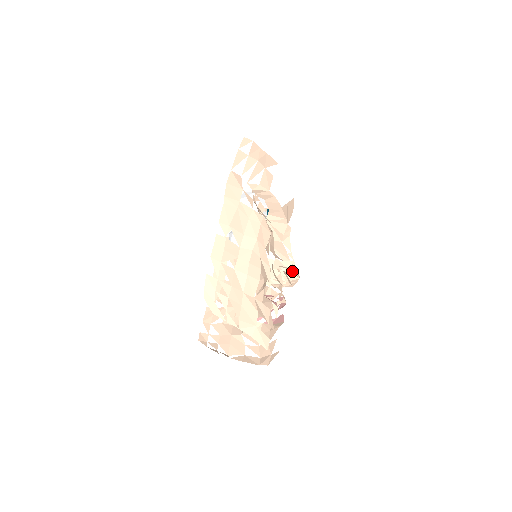
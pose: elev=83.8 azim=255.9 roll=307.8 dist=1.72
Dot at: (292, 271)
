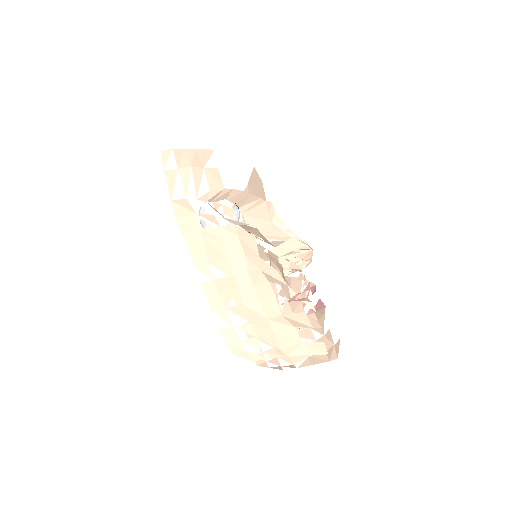
Dot at: (301, 249)
